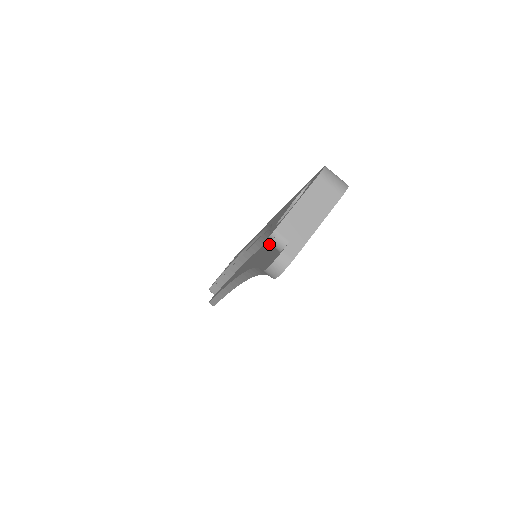
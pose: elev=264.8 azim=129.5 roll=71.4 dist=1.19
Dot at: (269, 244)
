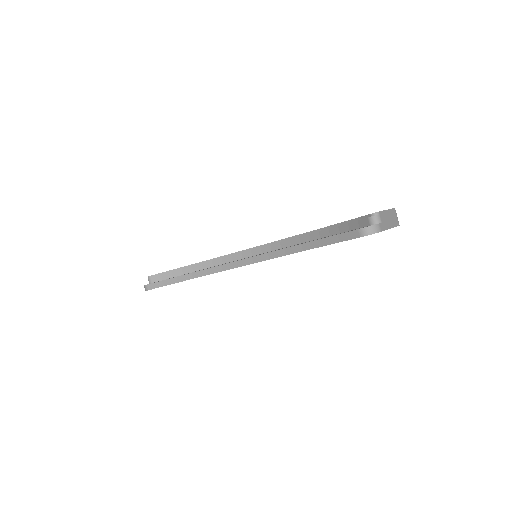
Dot at: occluded
